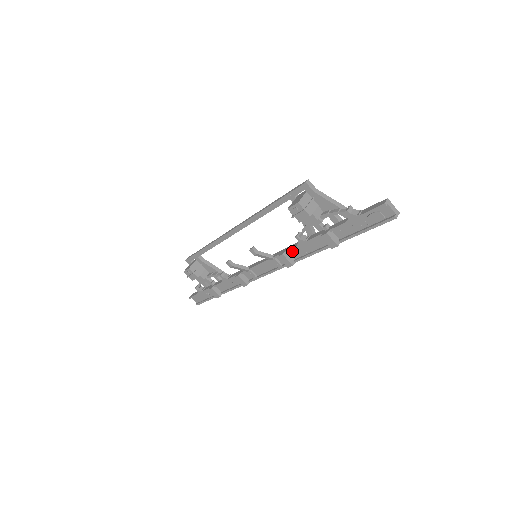
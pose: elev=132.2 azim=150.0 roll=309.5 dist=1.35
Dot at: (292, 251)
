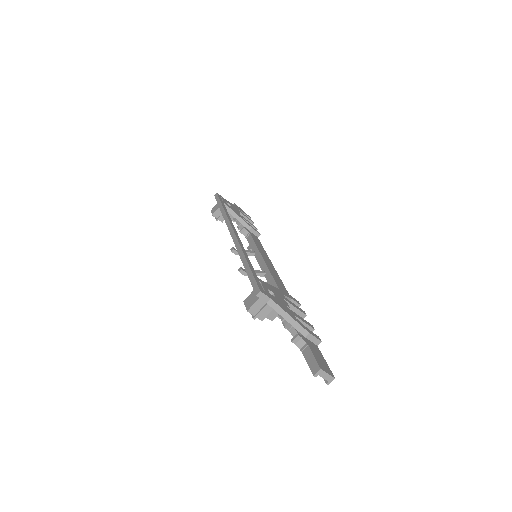
Dot at: occluded
